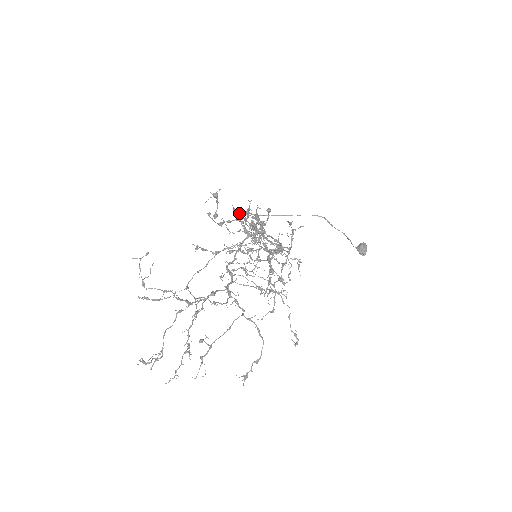
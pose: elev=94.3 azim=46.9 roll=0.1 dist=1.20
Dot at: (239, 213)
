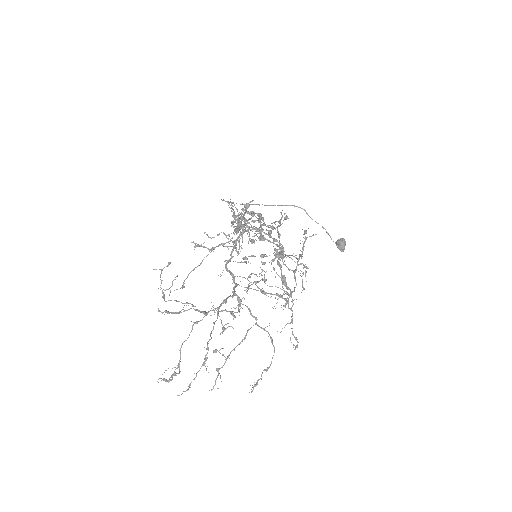
Dot at: (235, 207)
